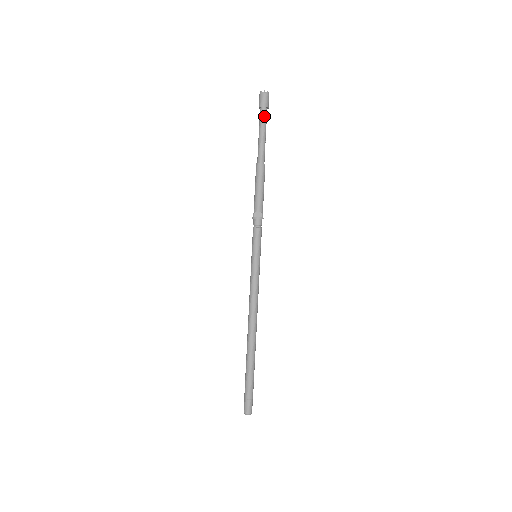
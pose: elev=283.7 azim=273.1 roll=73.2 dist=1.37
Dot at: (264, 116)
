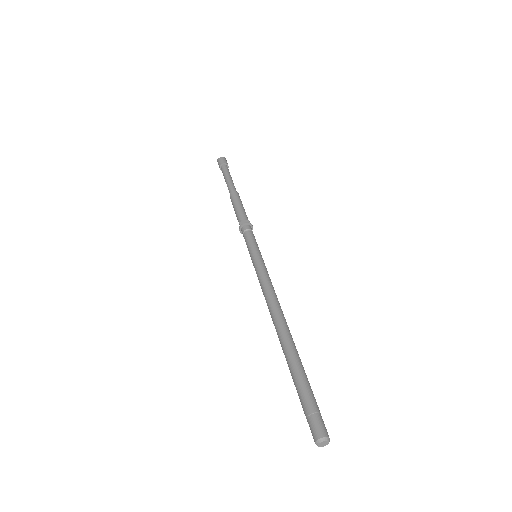
Dot at: (226, 168)
